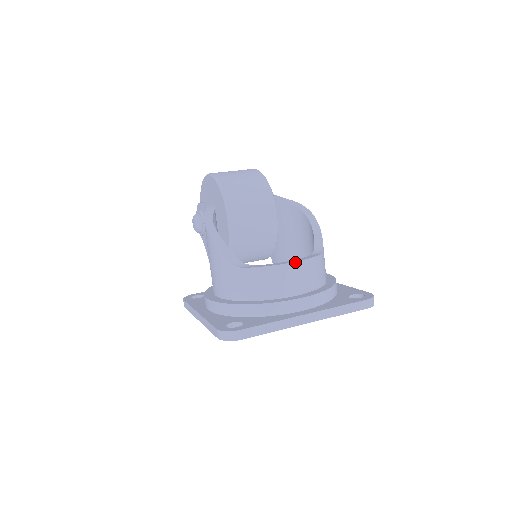
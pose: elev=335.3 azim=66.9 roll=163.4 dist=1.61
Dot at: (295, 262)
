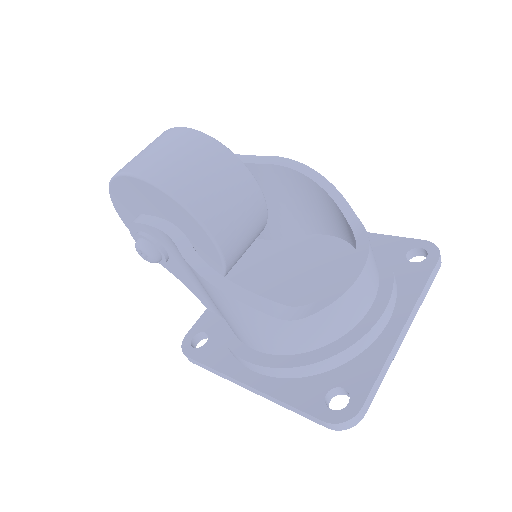
Dot at: (362, 271)
